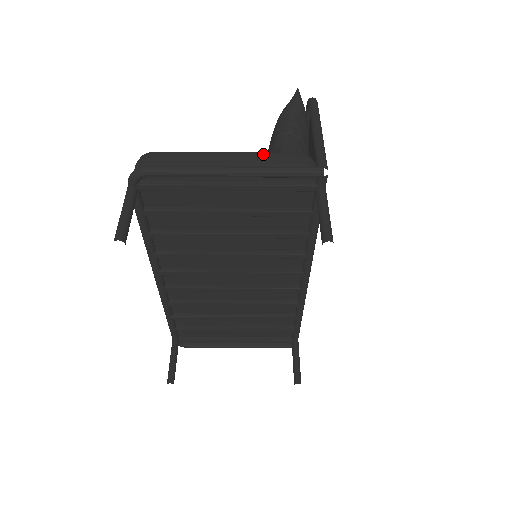
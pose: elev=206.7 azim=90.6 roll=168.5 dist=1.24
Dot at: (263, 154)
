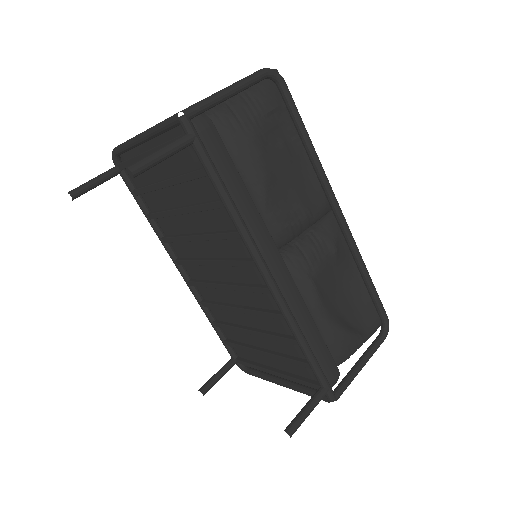
Dot at: occluded
